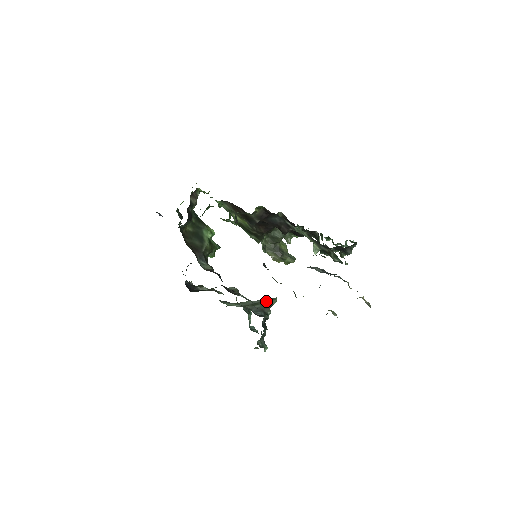
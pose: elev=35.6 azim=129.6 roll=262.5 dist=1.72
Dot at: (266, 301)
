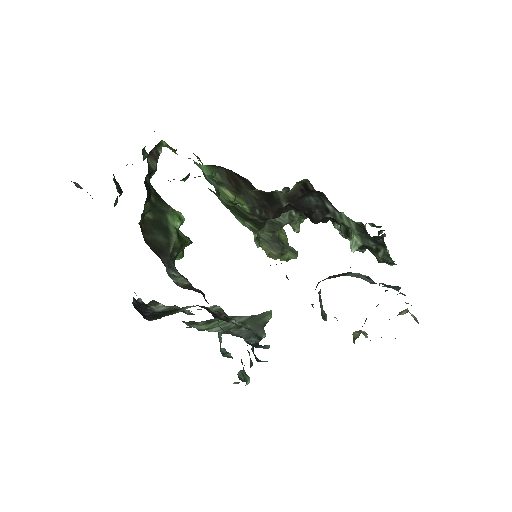
Dot at: (255, 318)
